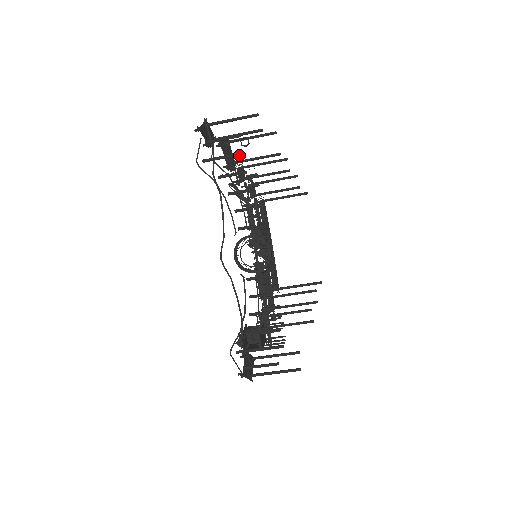
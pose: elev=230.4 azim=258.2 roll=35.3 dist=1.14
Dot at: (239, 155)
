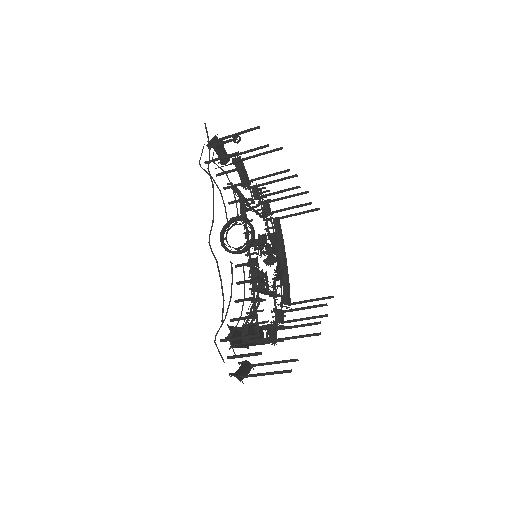
Dot at: (235, 154)
